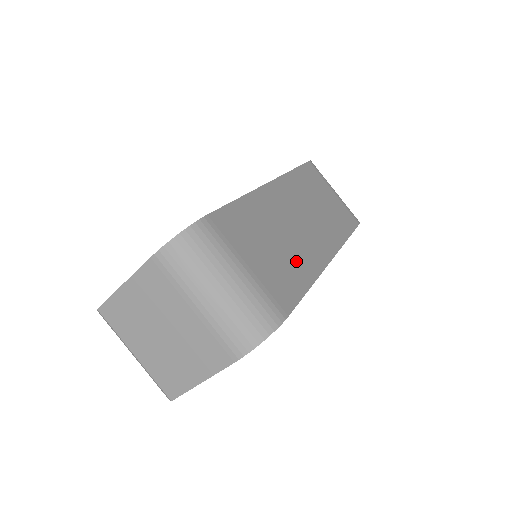
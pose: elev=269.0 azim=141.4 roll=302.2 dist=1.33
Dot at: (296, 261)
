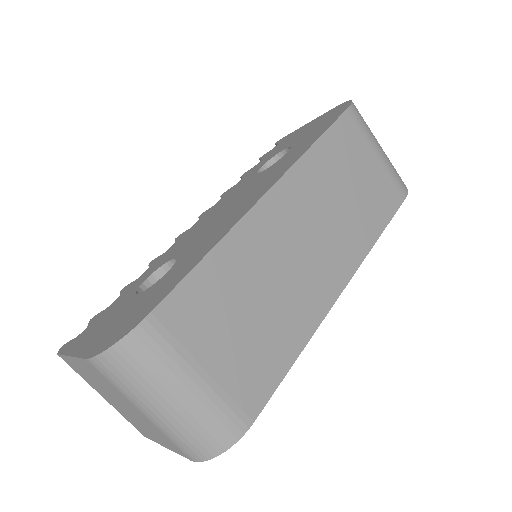
Dot at: (284, 323)
